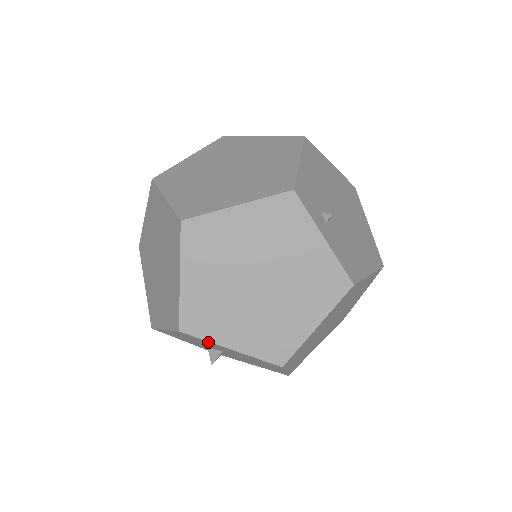
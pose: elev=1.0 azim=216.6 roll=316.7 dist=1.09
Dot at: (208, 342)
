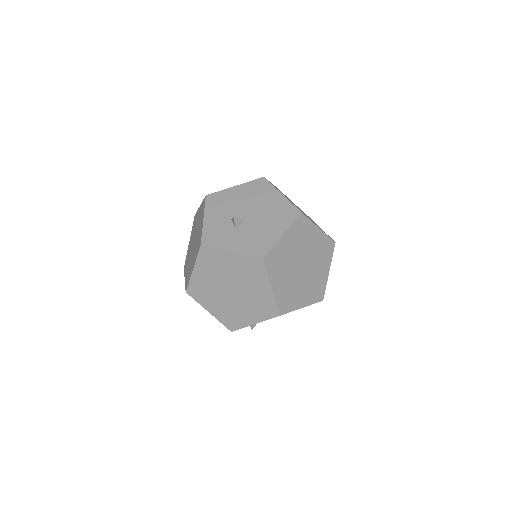
Dot at: occluded
